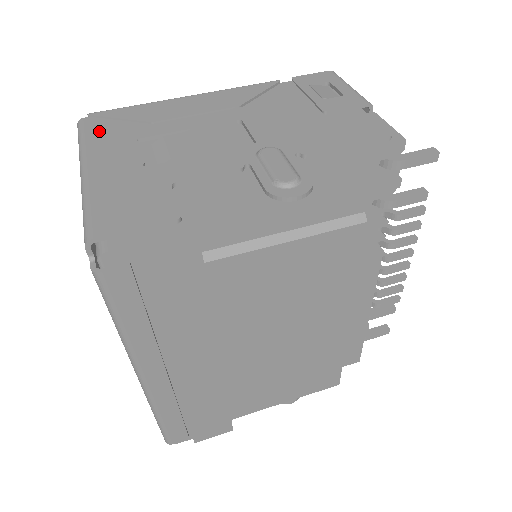
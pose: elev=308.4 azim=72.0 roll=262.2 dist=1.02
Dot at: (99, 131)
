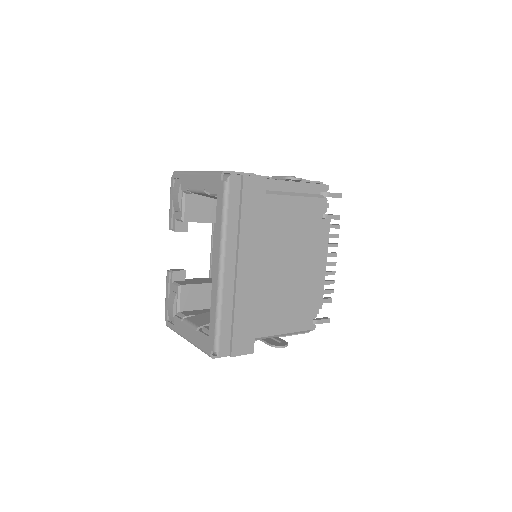
Dot at: occluded
